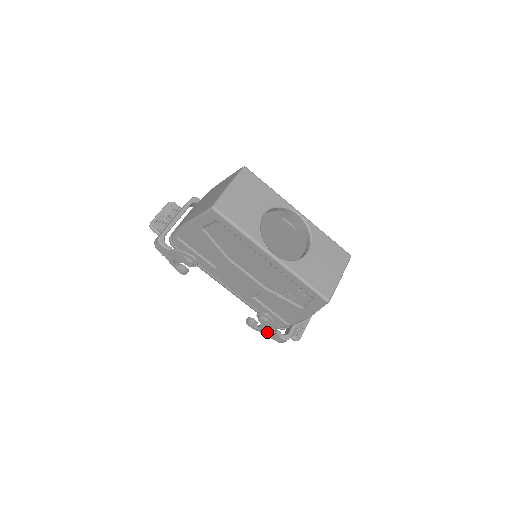
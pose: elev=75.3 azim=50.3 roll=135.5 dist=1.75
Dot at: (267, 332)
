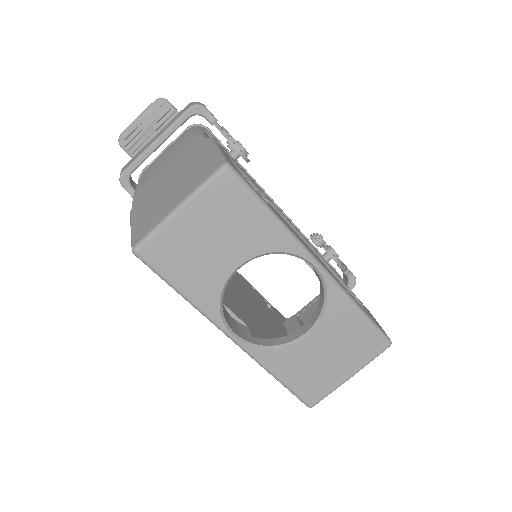
Dot at: occluded
